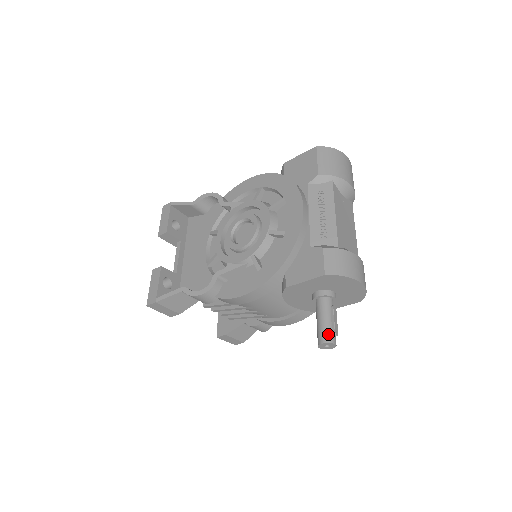
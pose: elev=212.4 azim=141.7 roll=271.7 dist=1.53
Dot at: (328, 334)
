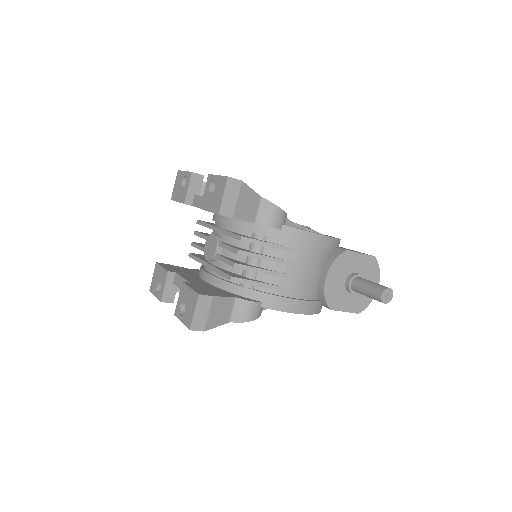
Dot at: occluded
